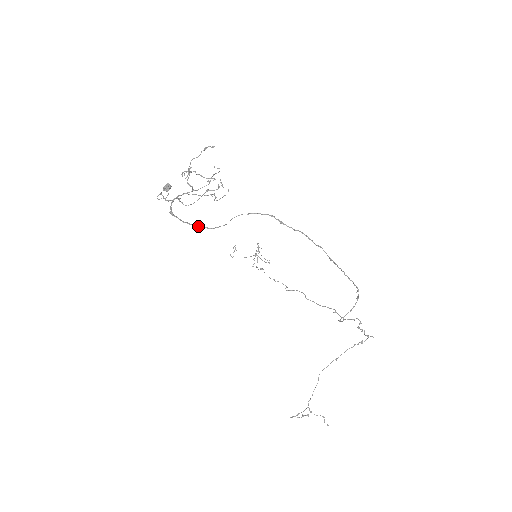
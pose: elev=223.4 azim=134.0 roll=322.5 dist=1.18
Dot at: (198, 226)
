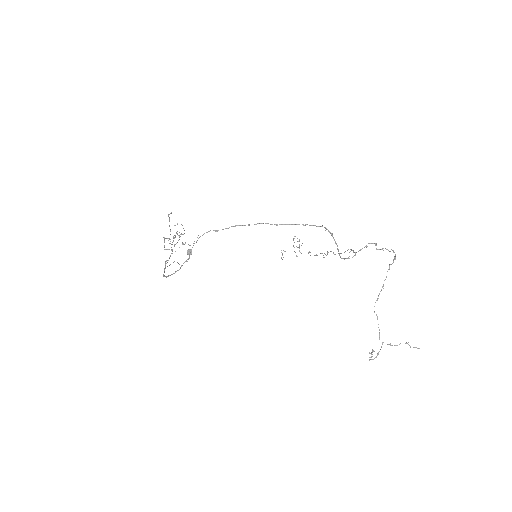
Dot at: occluded
